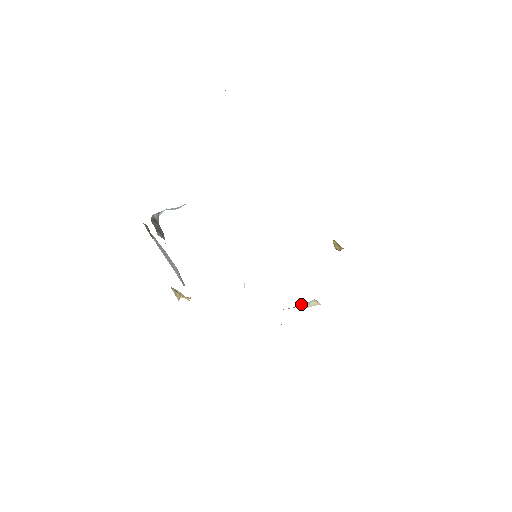
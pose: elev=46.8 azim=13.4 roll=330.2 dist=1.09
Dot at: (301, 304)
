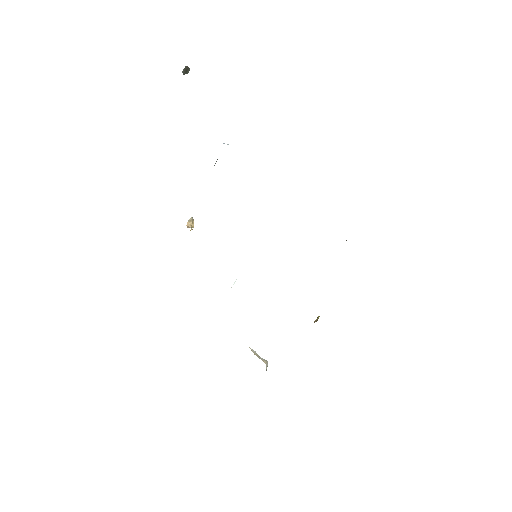
Dot at: (255, 351)
